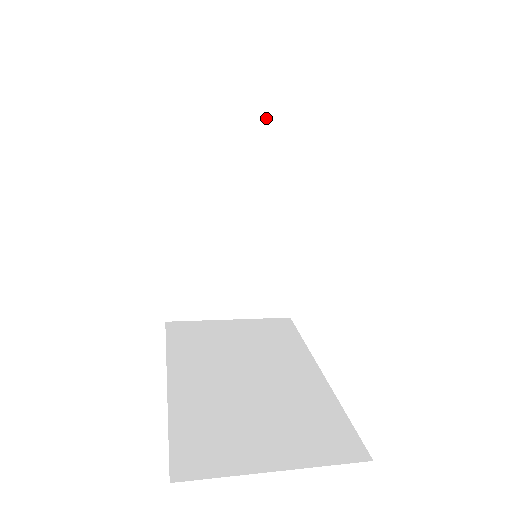
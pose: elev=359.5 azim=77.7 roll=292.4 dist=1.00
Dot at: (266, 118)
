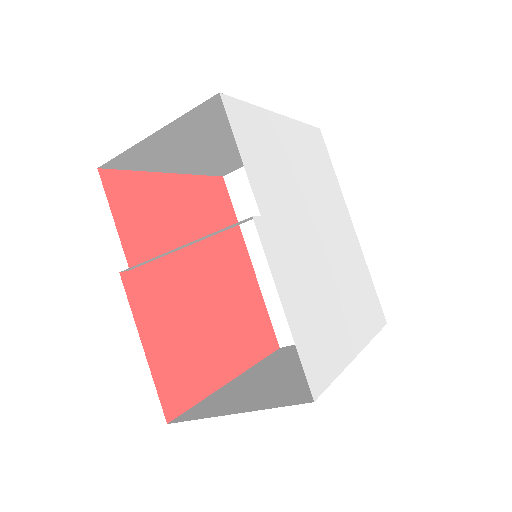
Dot at: occluded
